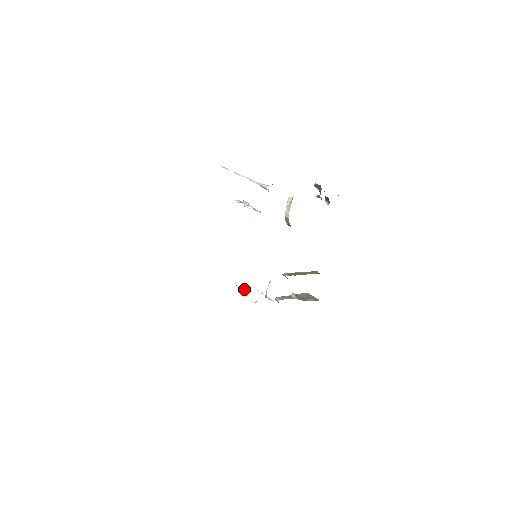
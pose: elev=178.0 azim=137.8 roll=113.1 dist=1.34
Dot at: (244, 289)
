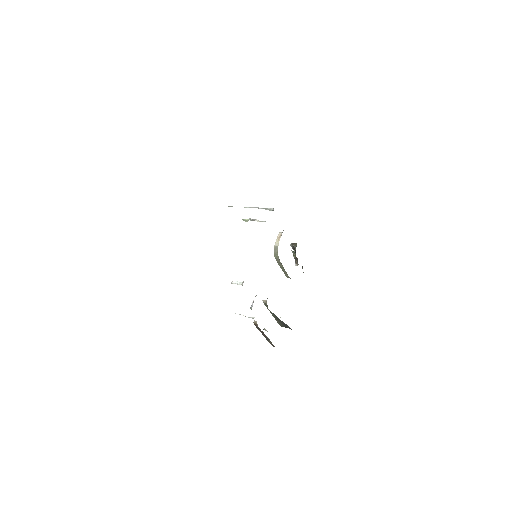
Dot at: (241, 283)
